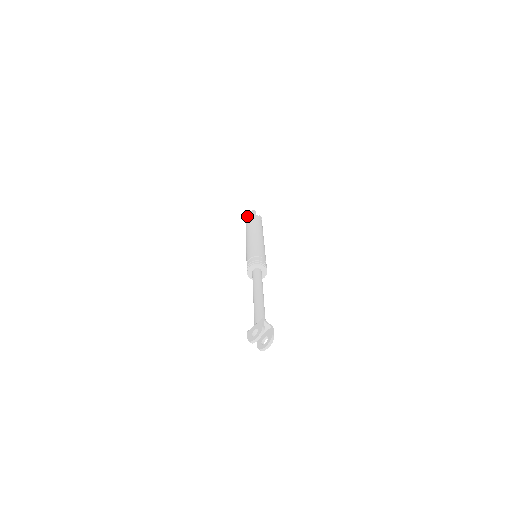
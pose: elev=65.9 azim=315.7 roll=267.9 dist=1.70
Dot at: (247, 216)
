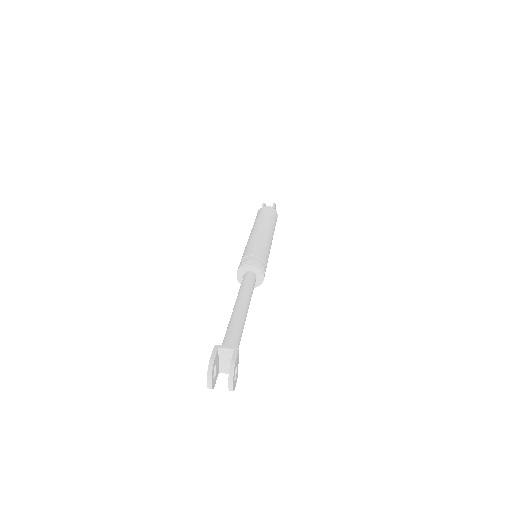
Dot at: occluded
